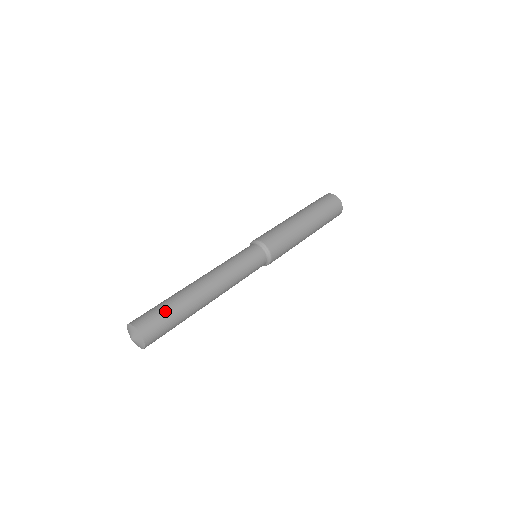
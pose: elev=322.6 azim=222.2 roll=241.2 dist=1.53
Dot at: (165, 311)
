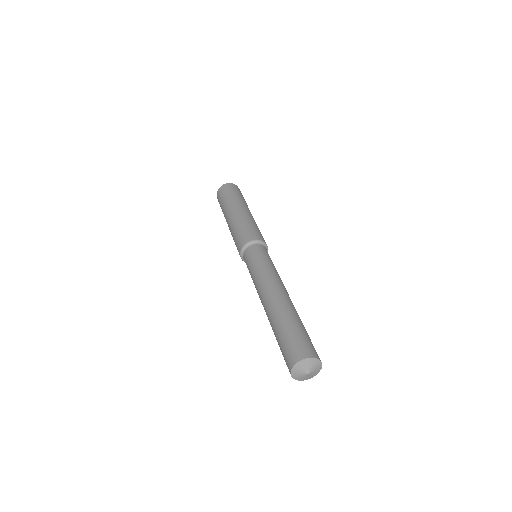
Dot at: (294, 330)
